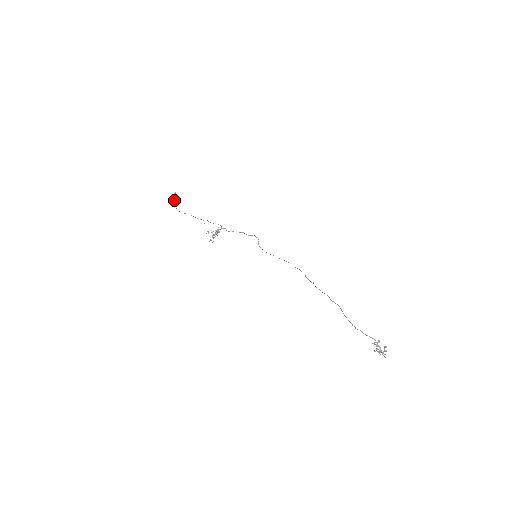
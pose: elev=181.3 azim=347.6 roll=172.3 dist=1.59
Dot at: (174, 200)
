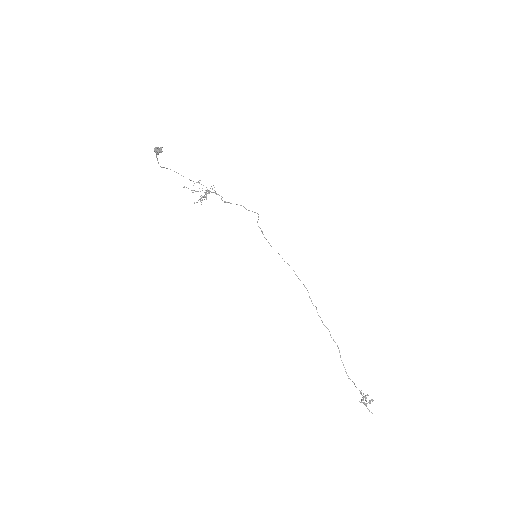
Dot at: (157, 154)
